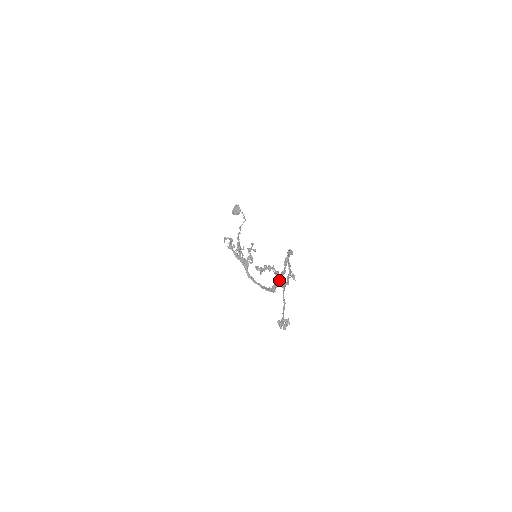
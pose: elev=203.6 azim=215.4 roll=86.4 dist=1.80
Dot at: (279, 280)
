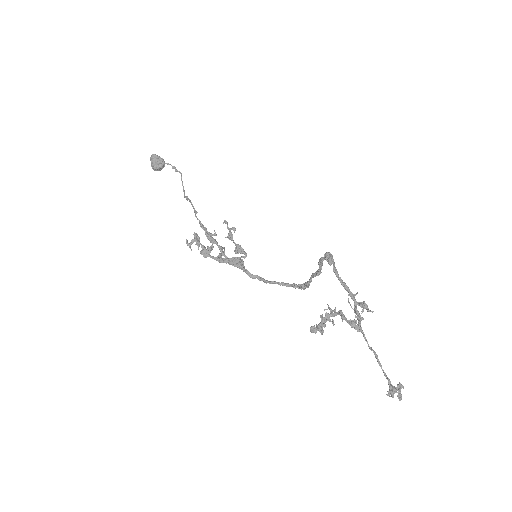
Dot at: (348, 322)
